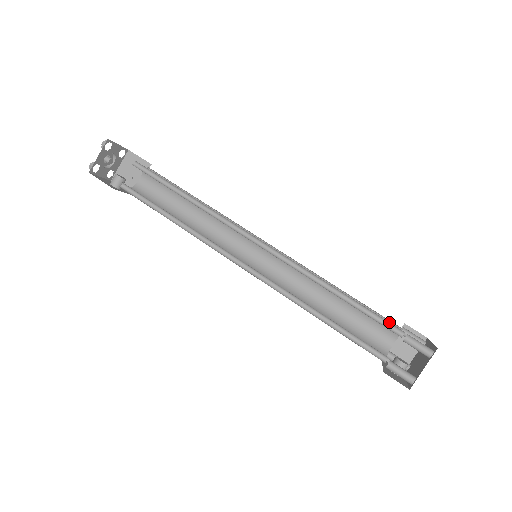
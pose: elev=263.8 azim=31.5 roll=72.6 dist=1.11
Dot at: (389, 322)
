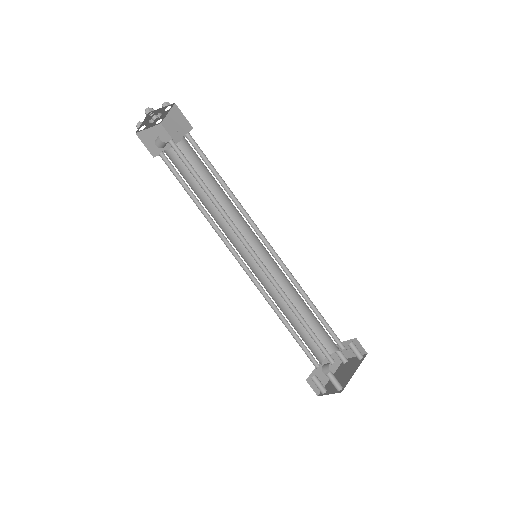
Dot at: occluded
